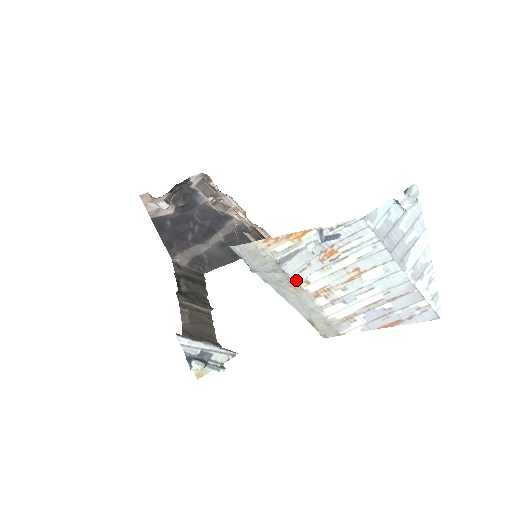
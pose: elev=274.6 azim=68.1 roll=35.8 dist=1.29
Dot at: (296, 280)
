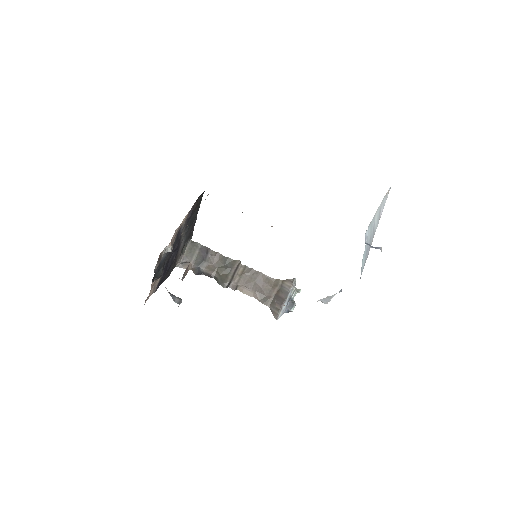
Dot at: occluded
